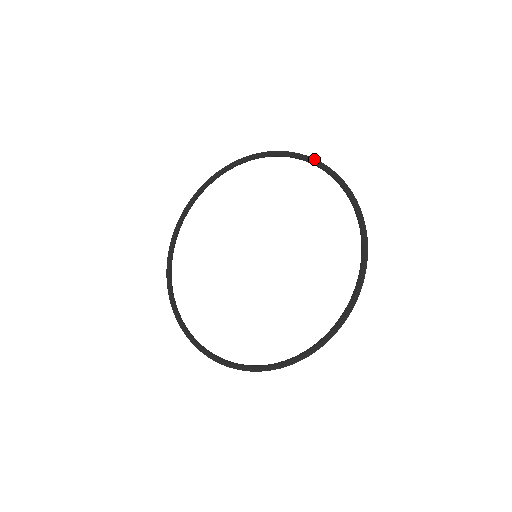
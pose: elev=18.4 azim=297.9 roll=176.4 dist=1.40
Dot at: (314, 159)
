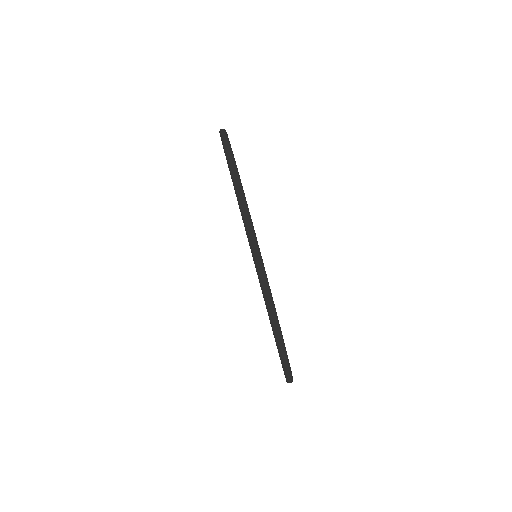
Dot at: (240, 208)
